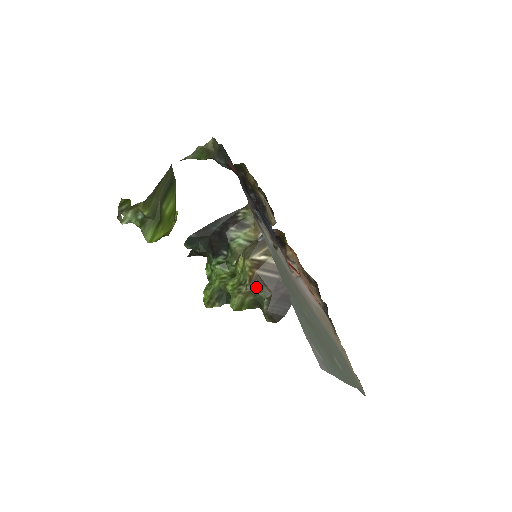
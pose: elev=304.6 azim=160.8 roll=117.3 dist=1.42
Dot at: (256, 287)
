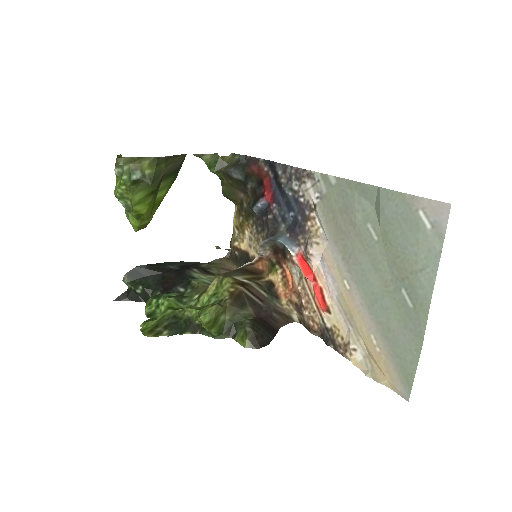
Dot at: (238, 304)
